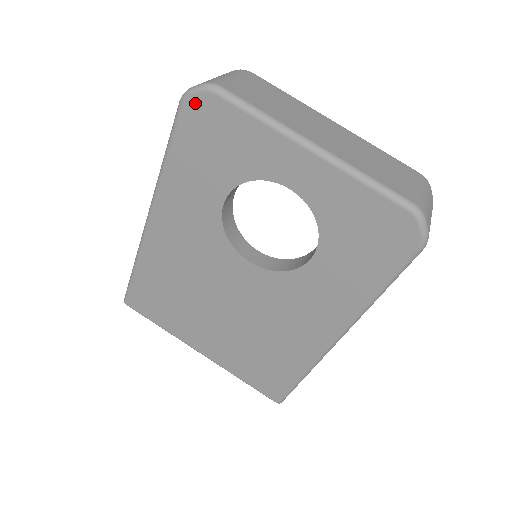
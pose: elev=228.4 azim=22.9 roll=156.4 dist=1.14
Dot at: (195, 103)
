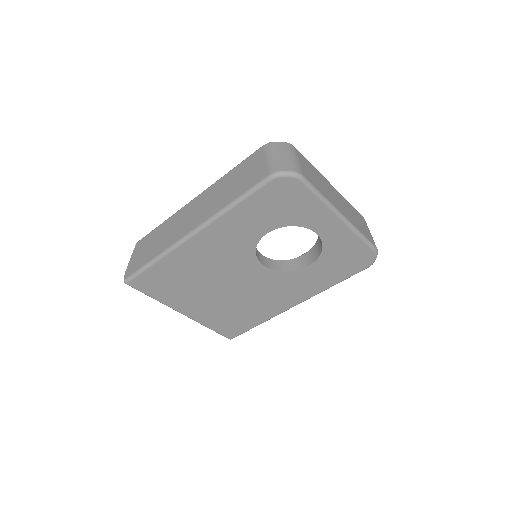
Dot at: (283, 181)
